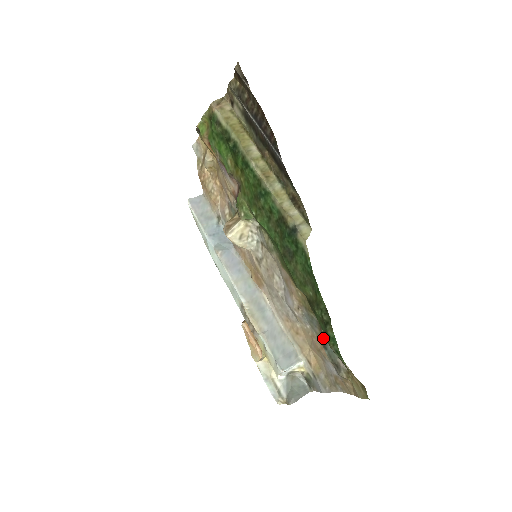
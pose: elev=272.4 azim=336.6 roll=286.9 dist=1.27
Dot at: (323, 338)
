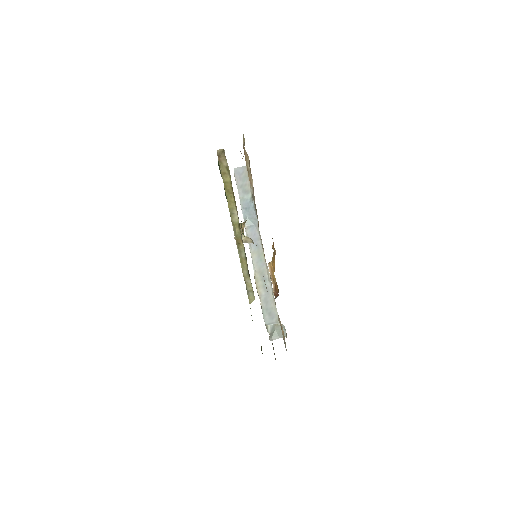
Dot at: occluded
